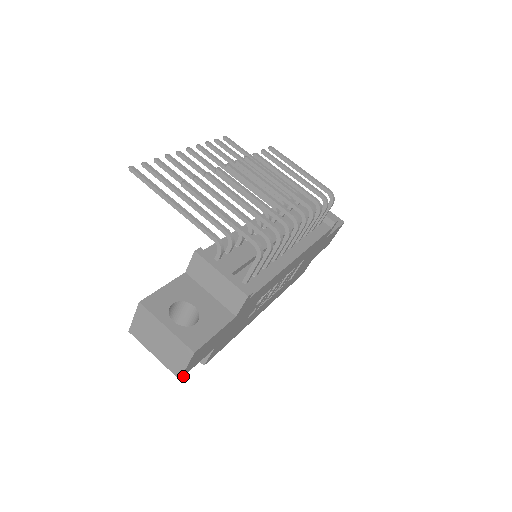
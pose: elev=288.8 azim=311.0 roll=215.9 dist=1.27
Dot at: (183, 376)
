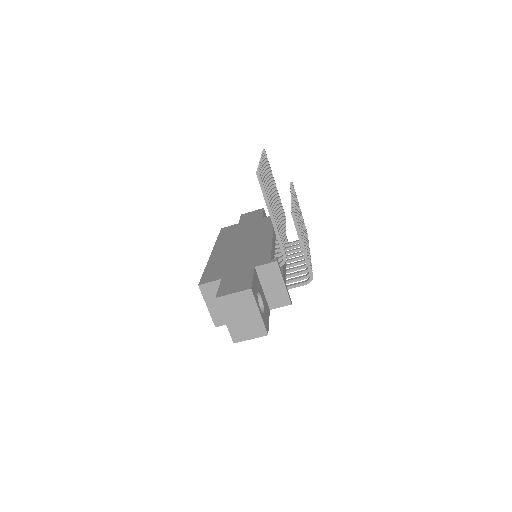
Dot at: (234, 341)
